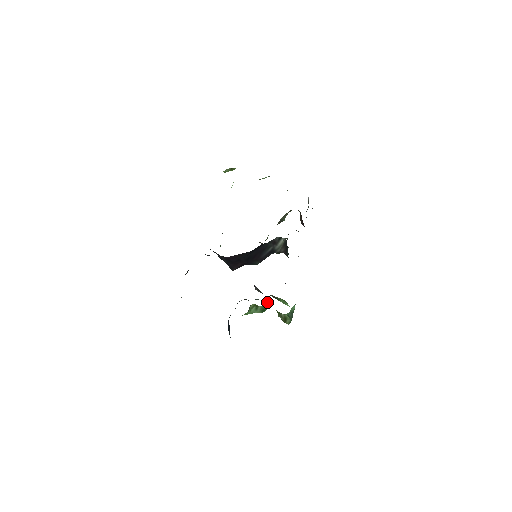
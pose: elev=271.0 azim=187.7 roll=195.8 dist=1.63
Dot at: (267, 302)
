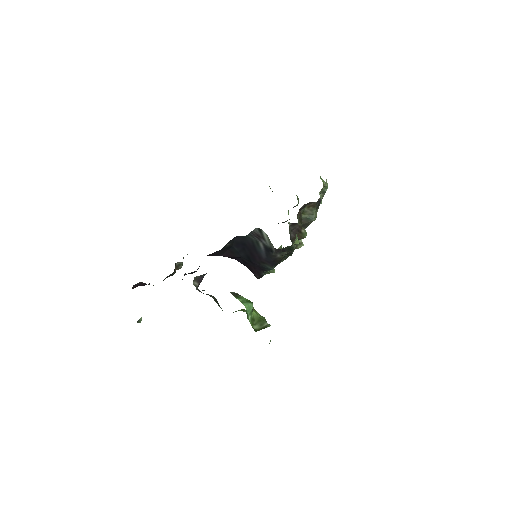
Dot at: occluded
